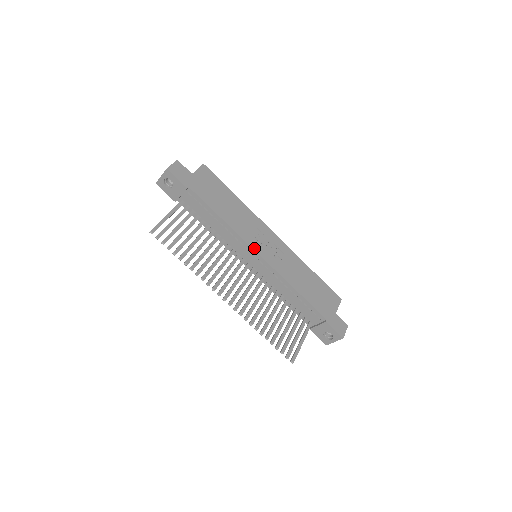
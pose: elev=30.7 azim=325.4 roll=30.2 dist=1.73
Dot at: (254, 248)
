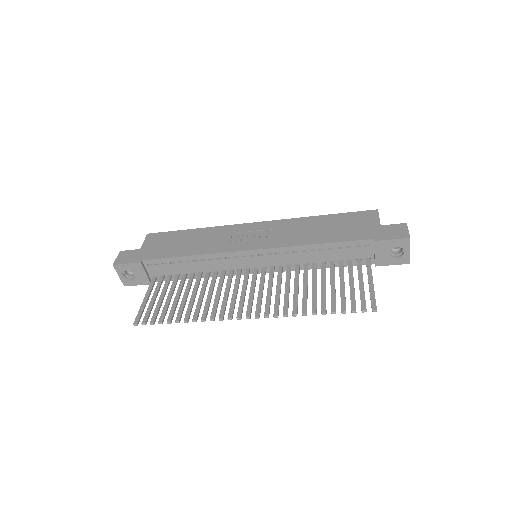
Dot at: (240, 250)
